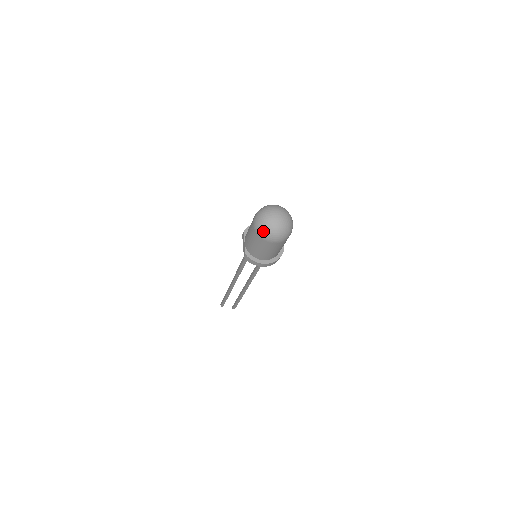
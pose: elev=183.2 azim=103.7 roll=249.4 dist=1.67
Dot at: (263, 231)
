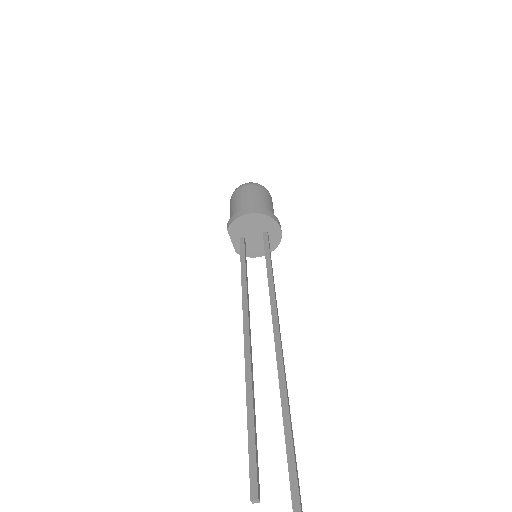
Dot at: occluded
